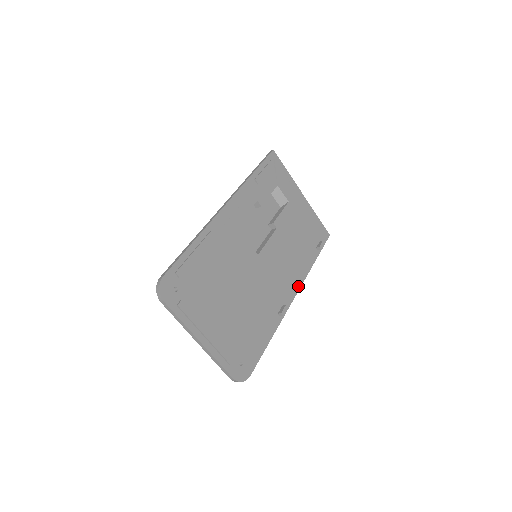
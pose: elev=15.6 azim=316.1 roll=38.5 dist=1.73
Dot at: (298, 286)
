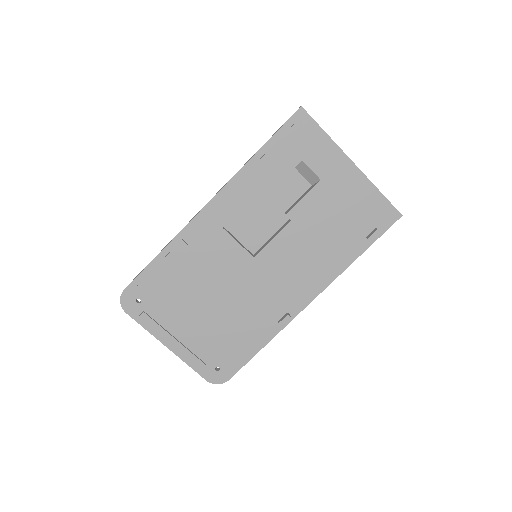
Dot at: (319, 289)
